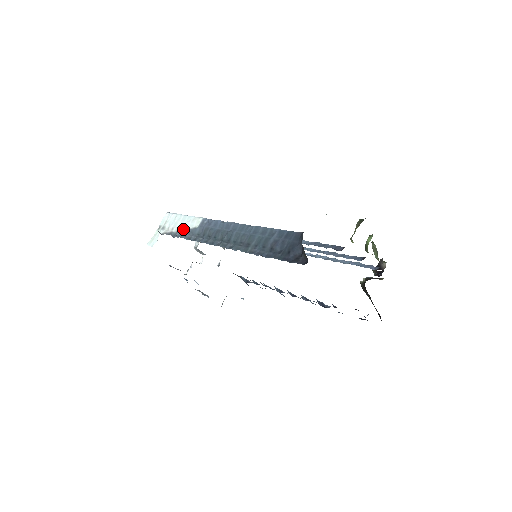
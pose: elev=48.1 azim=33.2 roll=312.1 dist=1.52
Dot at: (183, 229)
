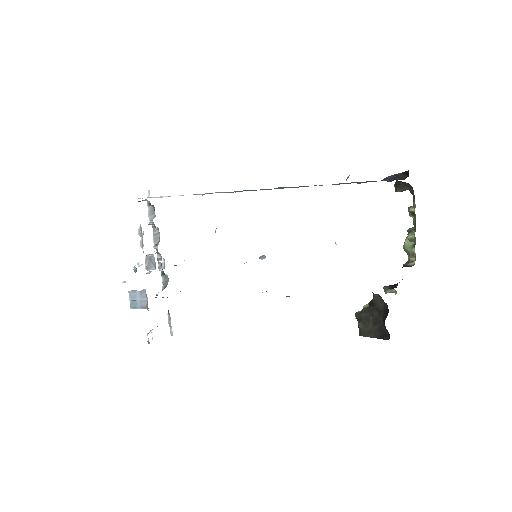
Dot at: occluded
